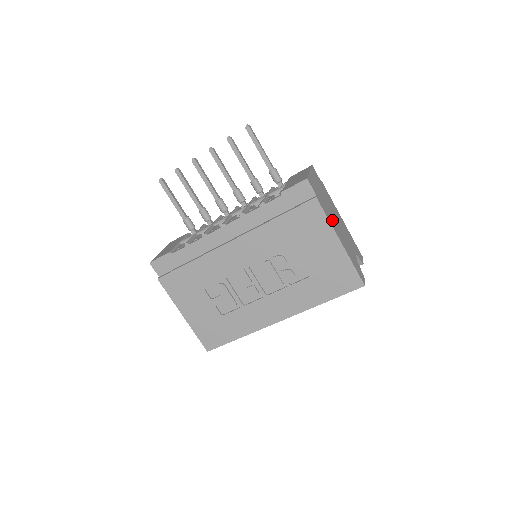
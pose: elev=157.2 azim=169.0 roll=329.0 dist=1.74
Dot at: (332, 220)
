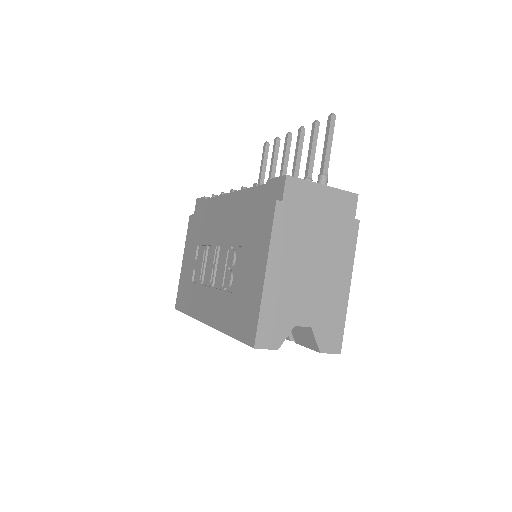
Dot at: (289, 248)
